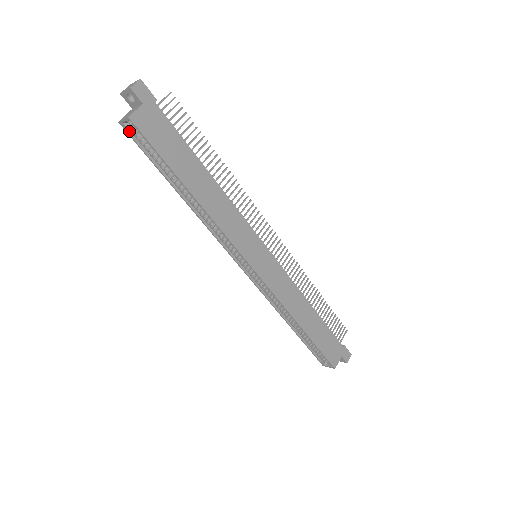
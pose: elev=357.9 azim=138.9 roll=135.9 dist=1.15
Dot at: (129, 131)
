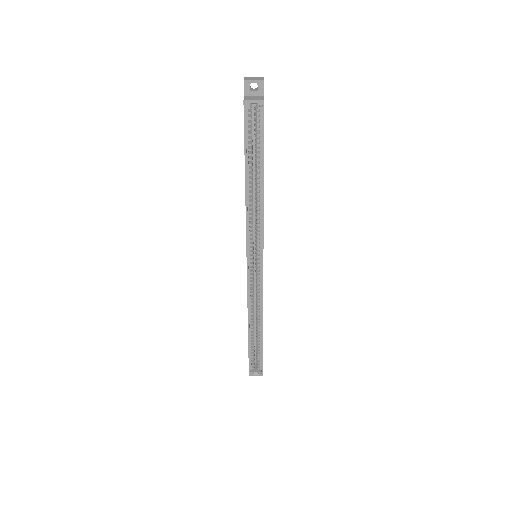
Dot at: (246, 112)
